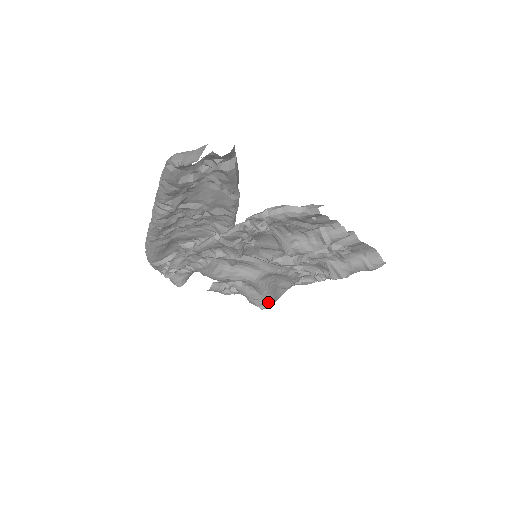
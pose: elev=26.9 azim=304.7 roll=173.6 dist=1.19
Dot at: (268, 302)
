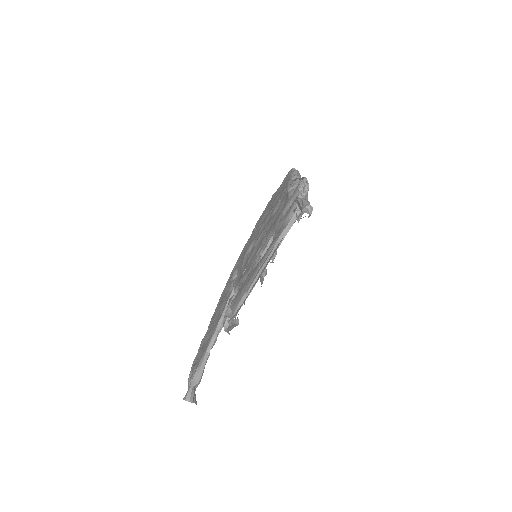
Dot at: occluded
